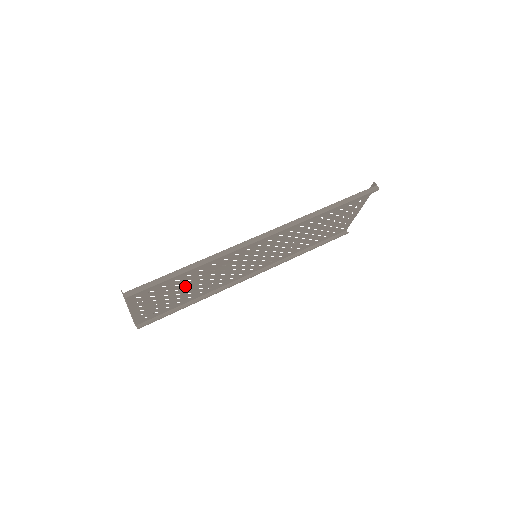
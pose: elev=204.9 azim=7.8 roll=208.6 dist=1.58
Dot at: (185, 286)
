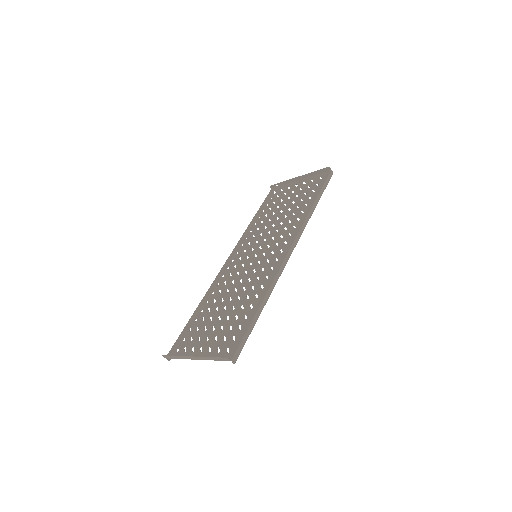
Dot at: (224, 312)
